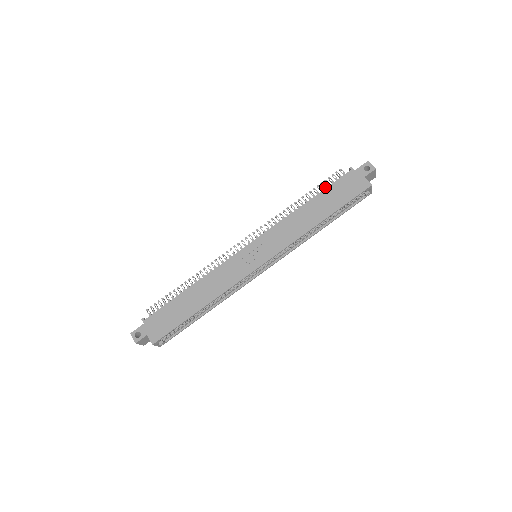
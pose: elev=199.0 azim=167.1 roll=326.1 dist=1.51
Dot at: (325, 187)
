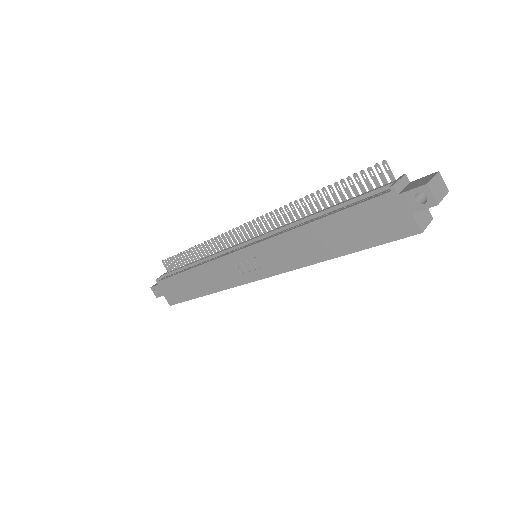
Dot at: (353, 188)
